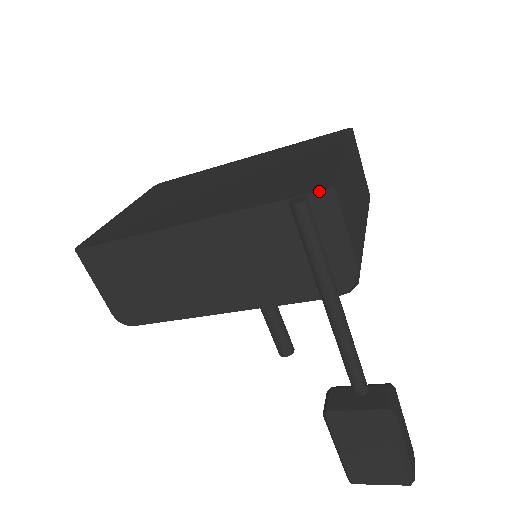
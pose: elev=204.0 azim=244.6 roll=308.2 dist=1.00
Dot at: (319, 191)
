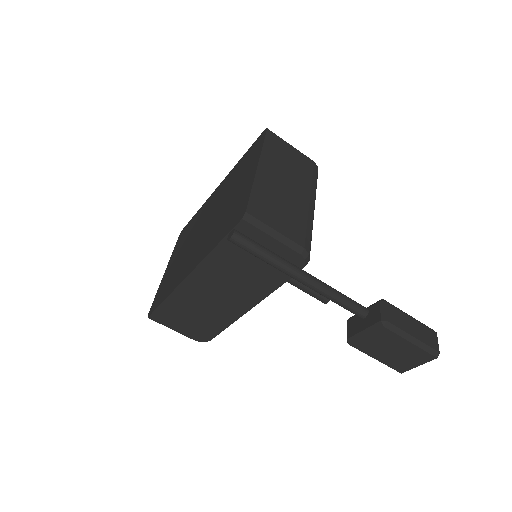
Dot at: (239, 222)
